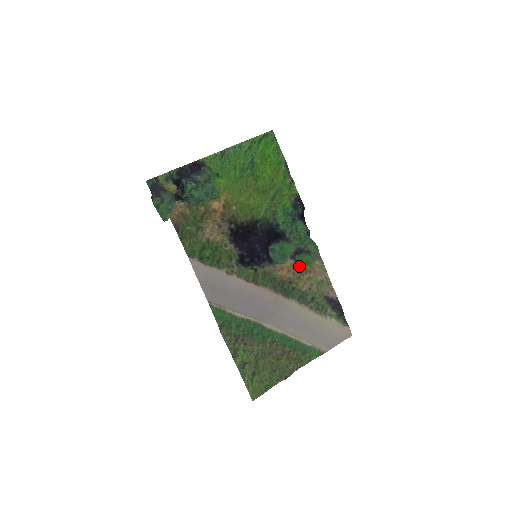
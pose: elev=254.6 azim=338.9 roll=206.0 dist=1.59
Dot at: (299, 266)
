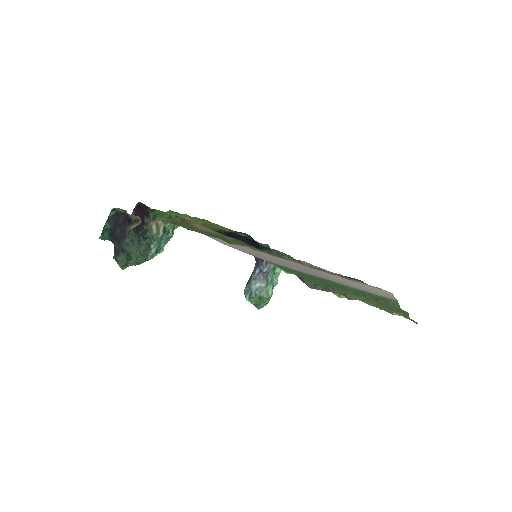
Dot at: occluded
